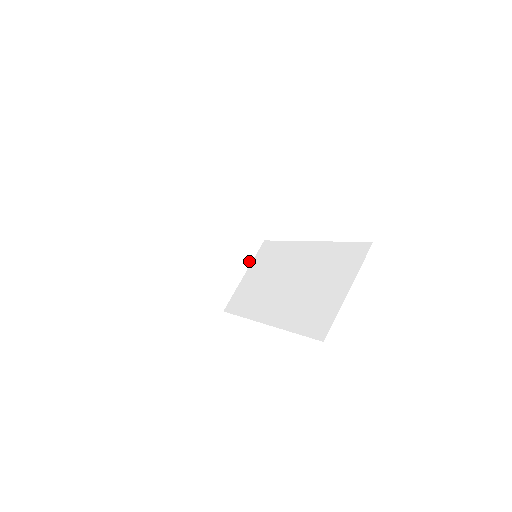
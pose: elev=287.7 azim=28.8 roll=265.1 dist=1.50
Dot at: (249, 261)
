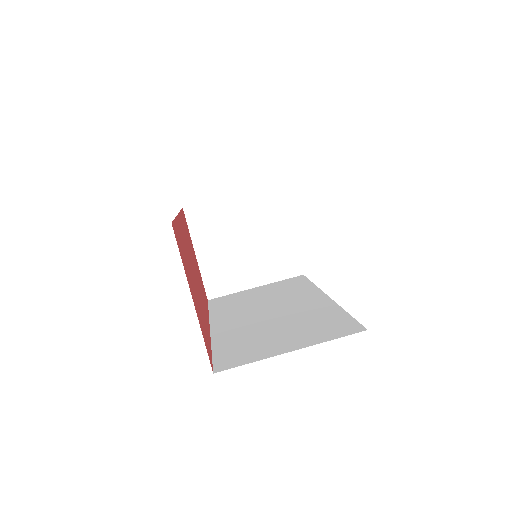
Dot at: (272, 279)
